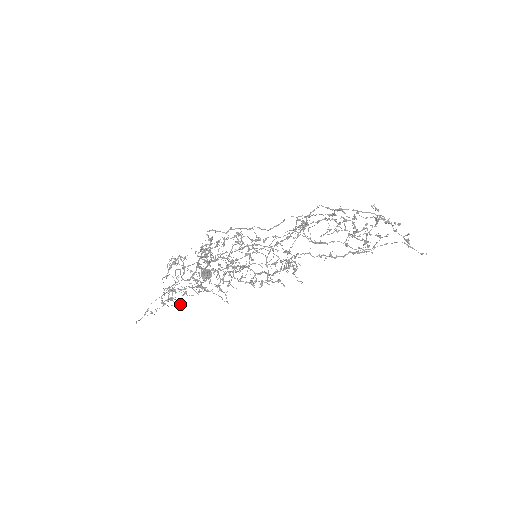
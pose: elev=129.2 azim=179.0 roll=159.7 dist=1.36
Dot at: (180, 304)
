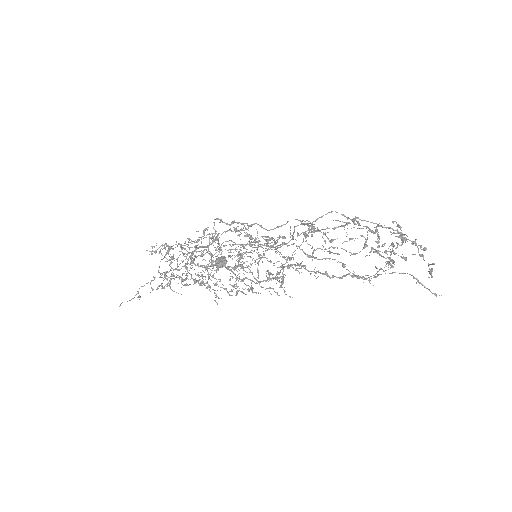
Dot at: occluded
